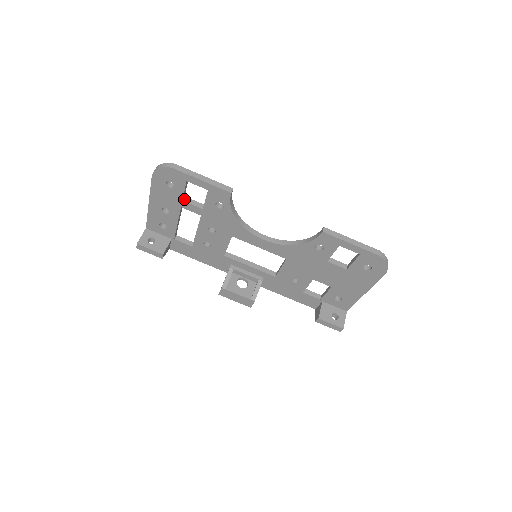
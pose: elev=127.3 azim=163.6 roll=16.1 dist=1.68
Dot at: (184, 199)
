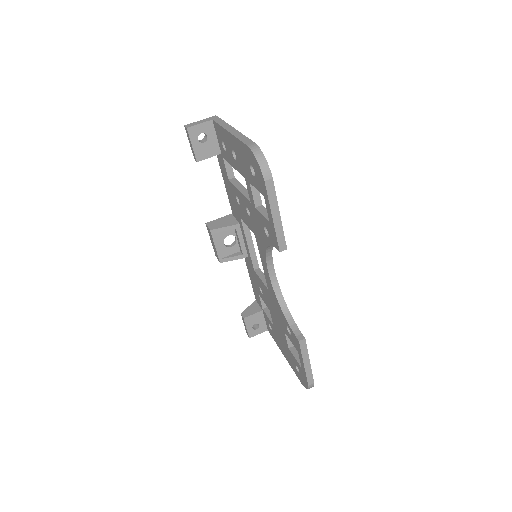
Dot at: occluded
